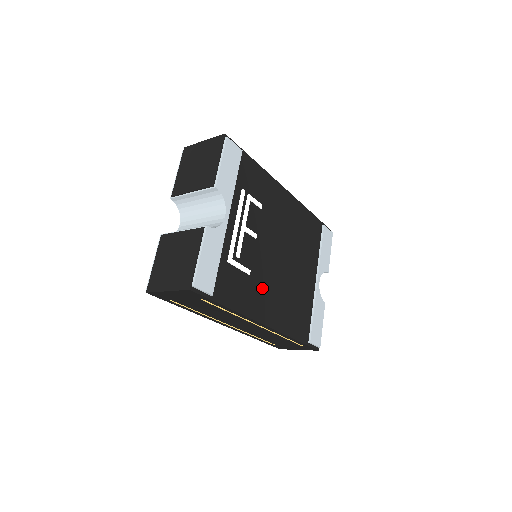
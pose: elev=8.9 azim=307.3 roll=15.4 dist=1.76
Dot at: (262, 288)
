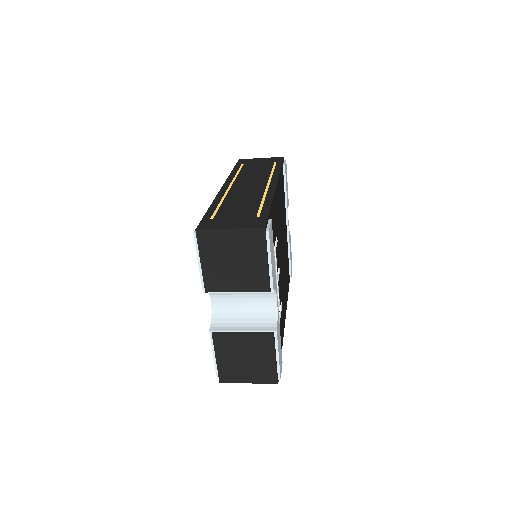
Dot at: (283, 298)
